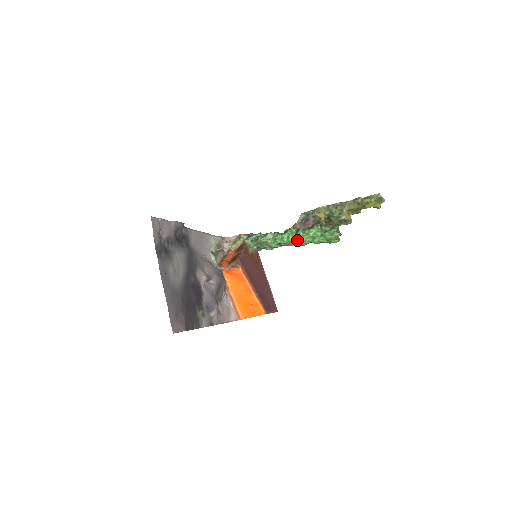
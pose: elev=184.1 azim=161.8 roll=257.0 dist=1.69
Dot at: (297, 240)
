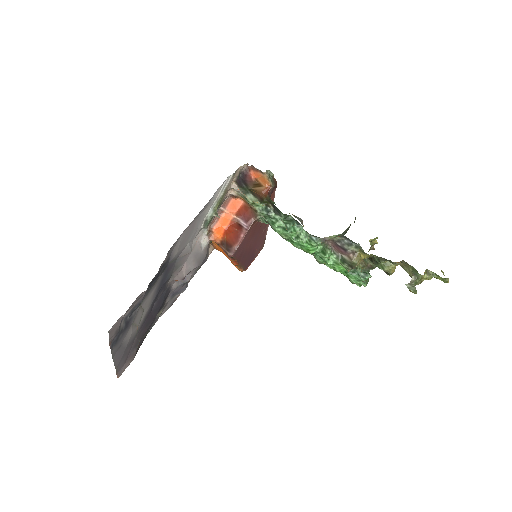
Dot at: (316, 258)
